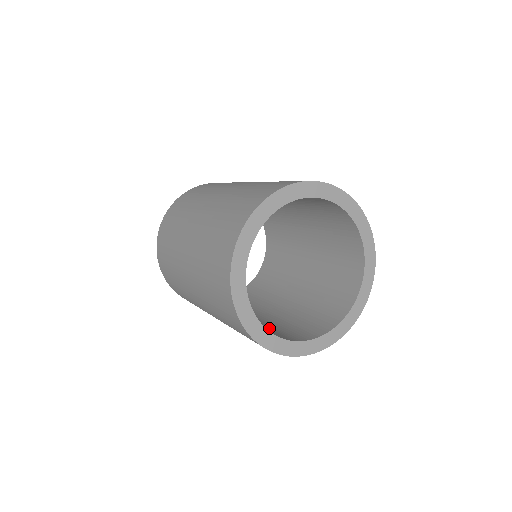
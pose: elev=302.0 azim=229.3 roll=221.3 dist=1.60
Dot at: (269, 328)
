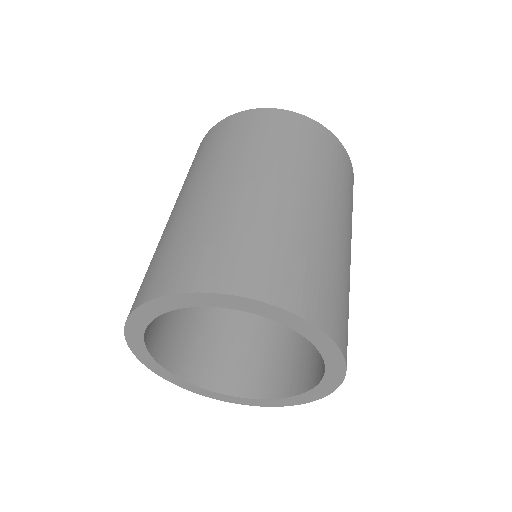
Dot at: (188, 331)
